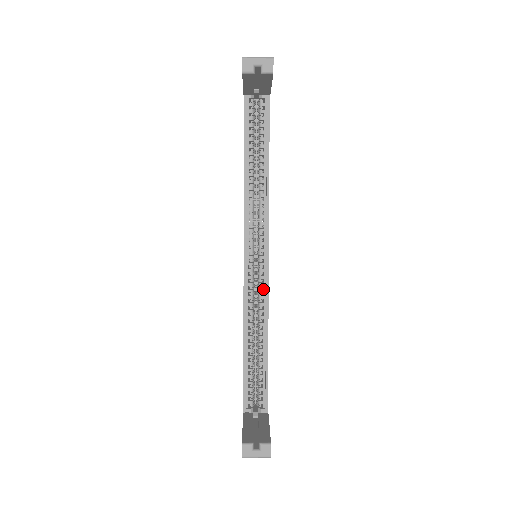
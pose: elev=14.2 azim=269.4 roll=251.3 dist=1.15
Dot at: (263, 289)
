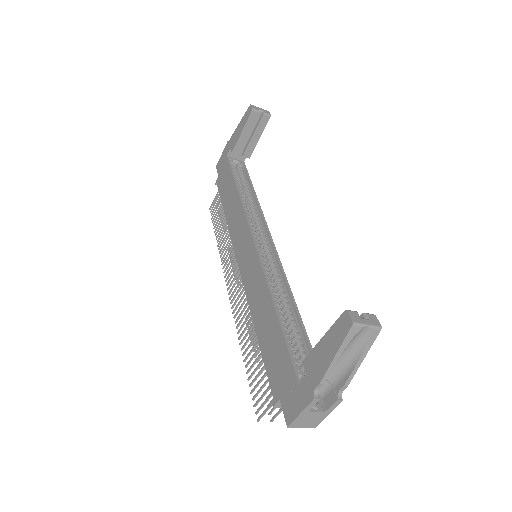
Dot at: (276, 268)
